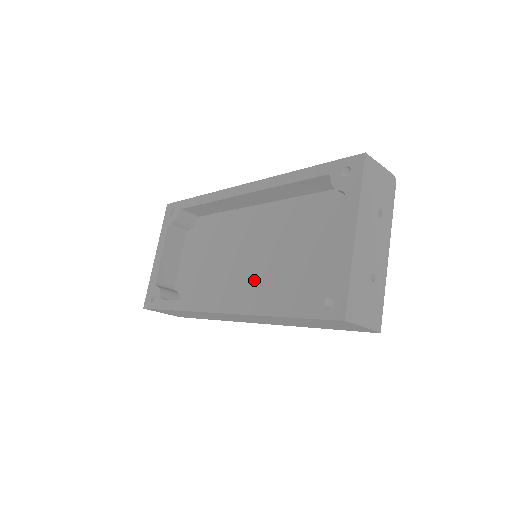
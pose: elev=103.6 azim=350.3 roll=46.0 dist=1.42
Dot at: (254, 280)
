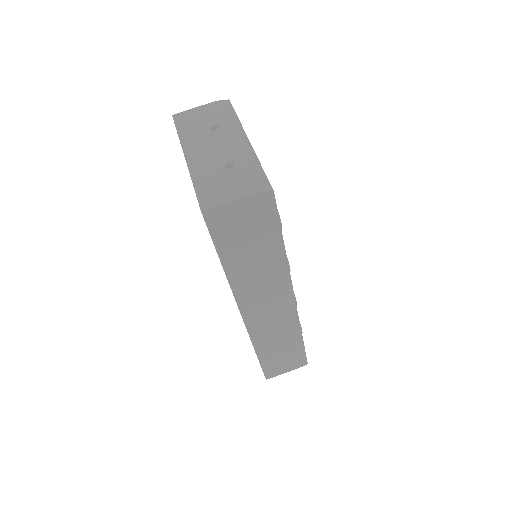
Dot at: occluded
